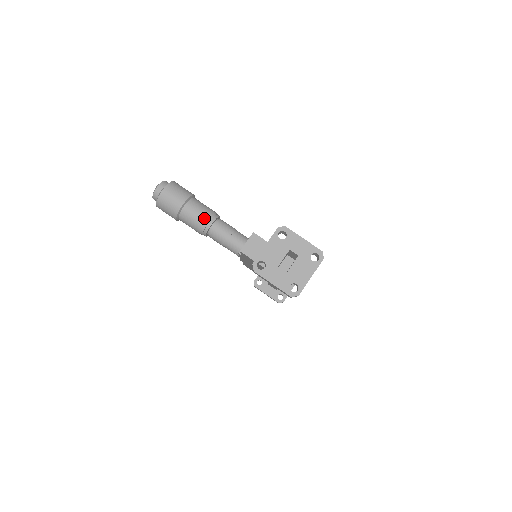
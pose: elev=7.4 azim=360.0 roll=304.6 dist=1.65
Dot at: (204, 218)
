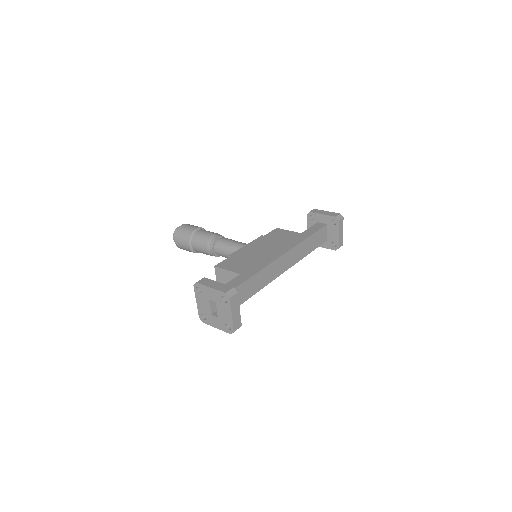
Dot at: (206, 249)
